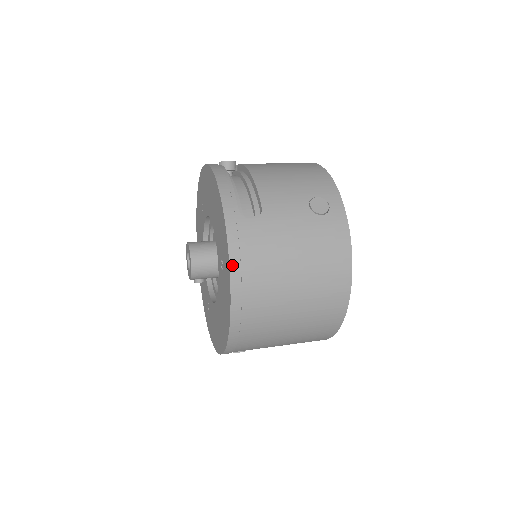
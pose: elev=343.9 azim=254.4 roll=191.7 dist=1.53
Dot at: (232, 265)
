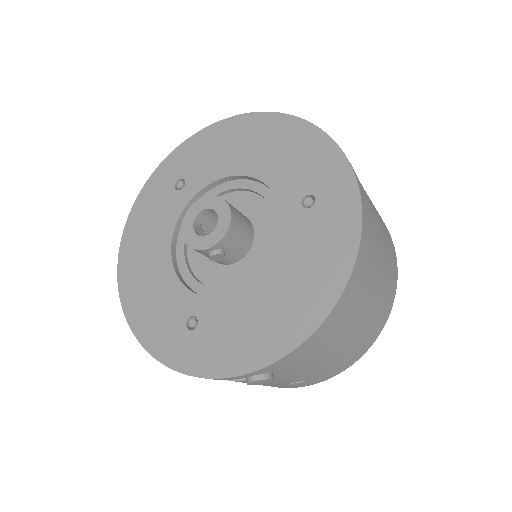
Dot at: (357, 181)
